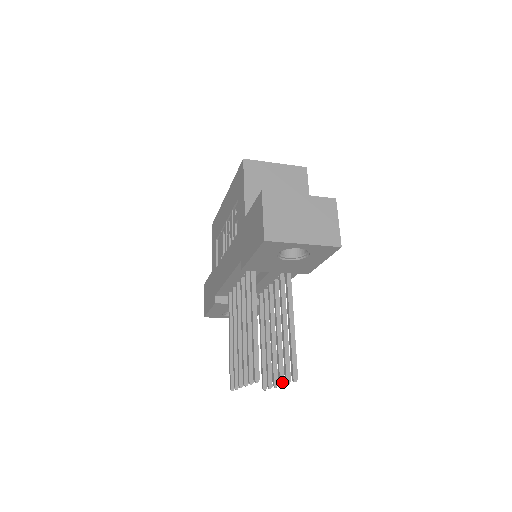
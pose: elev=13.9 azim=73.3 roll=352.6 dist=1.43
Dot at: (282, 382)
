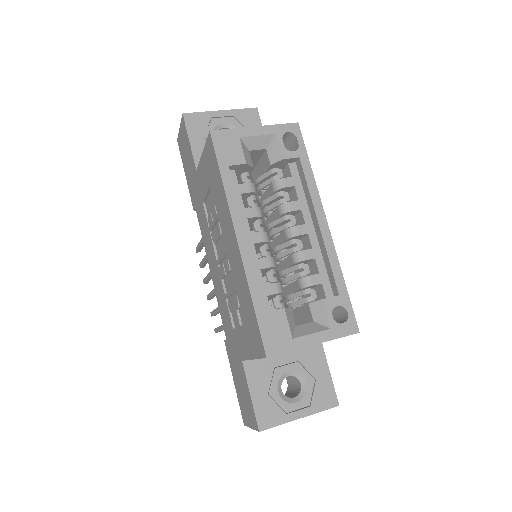
Dot at: occluded
